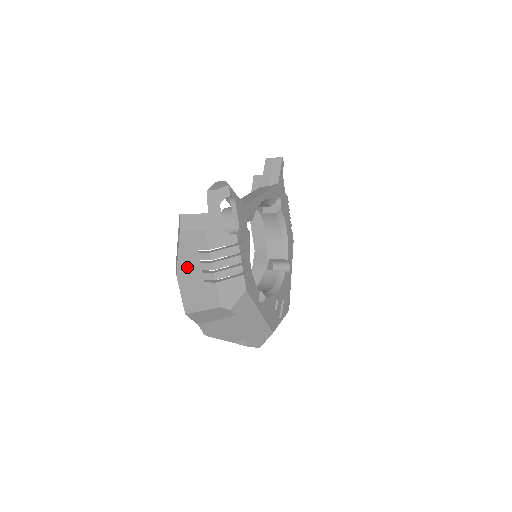
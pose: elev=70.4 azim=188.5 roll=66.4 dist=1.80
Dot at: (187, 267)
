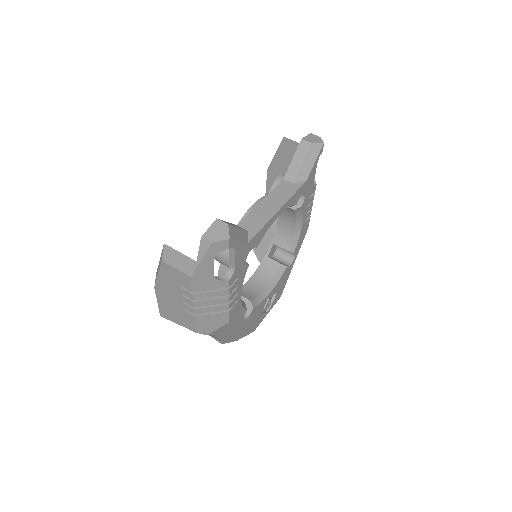
Dot at: (166, 289)
